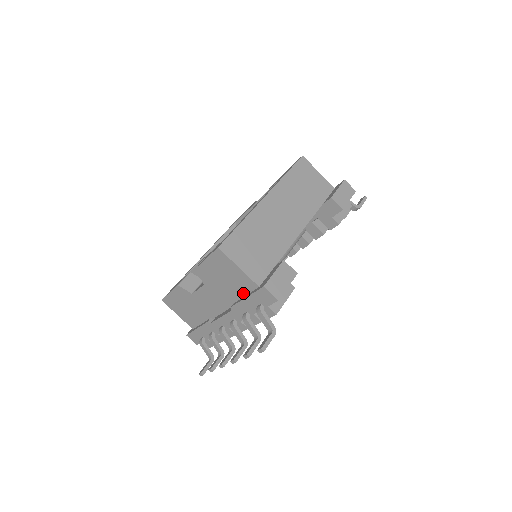
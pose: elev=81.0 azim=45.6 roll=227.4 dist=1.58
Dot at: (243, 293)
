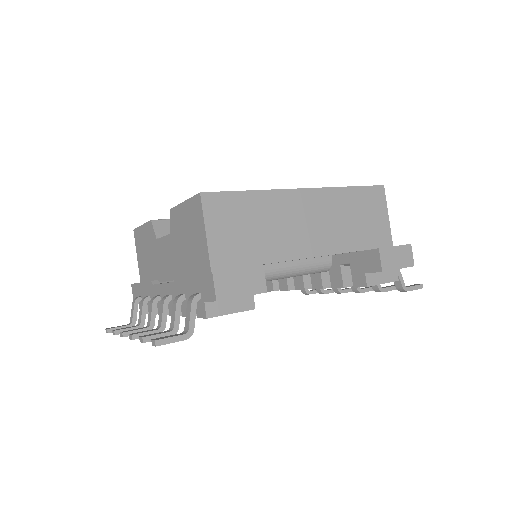
Dot at: (195, 269)
